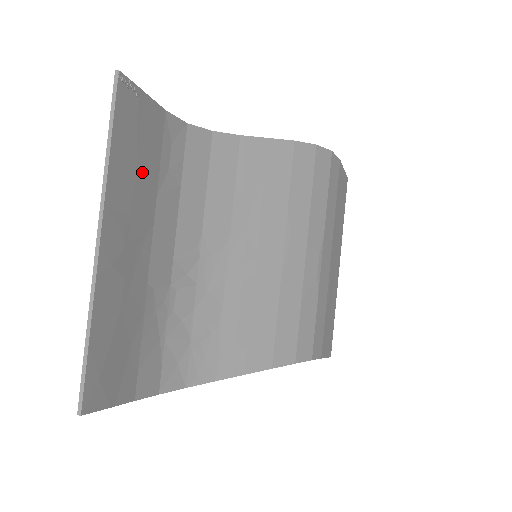
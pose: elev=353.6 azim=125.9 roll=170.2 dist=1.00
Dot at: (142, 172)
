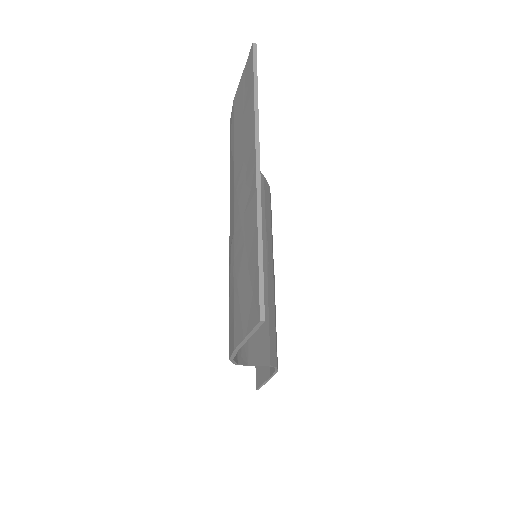
Dot at: occluded
